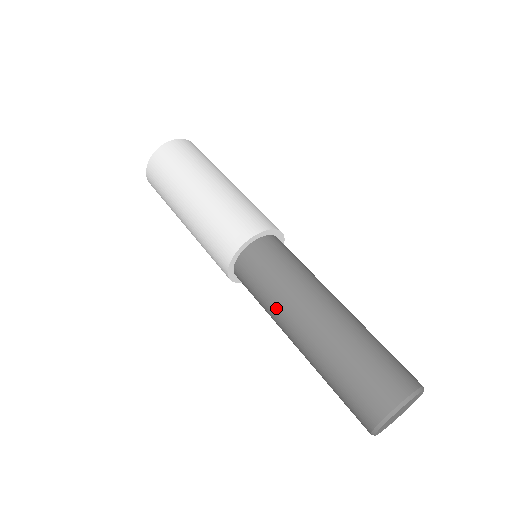
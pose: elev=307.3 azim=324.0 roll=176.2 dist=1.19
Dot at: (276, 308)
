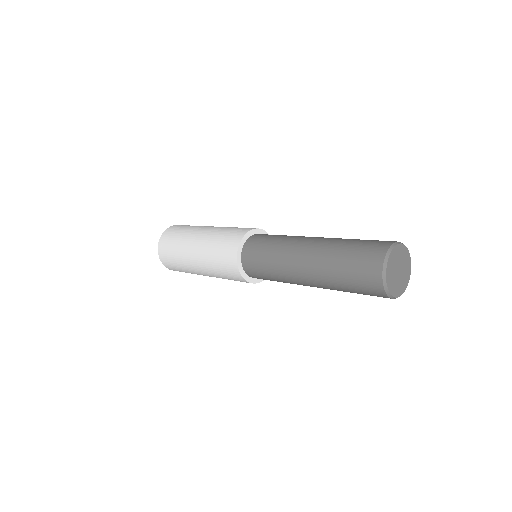
Dot at: (282, 250)
